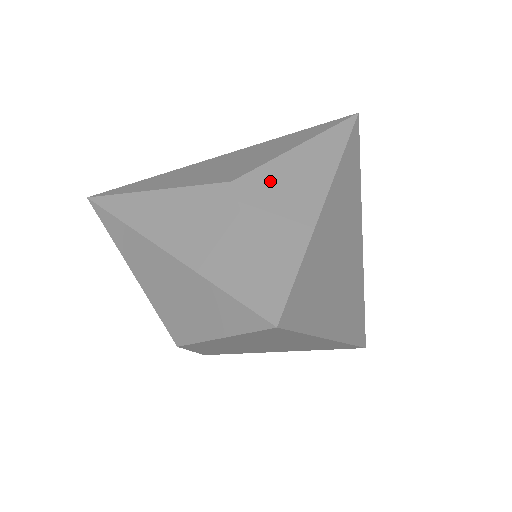
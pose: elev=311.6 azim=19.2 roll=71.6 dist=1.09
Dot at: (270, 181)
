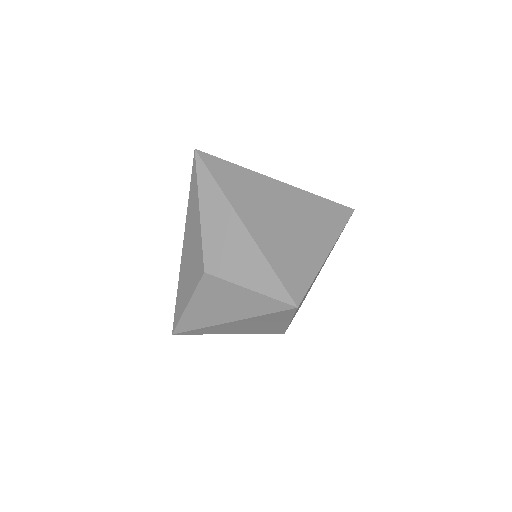
Dot at: (214, 249)
